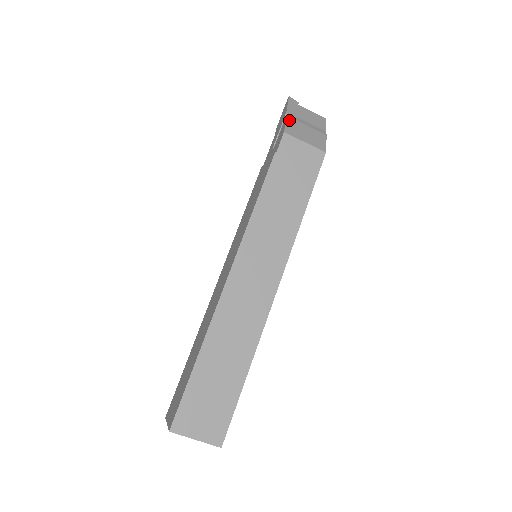
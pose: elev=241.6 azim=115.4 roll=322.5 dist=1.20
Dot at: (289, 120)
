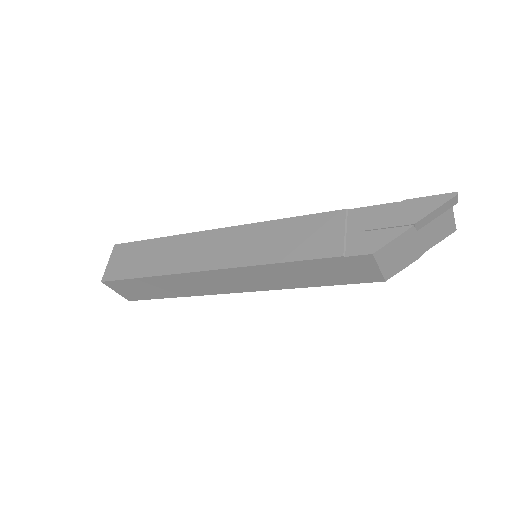
Dot at: (402, 236)
